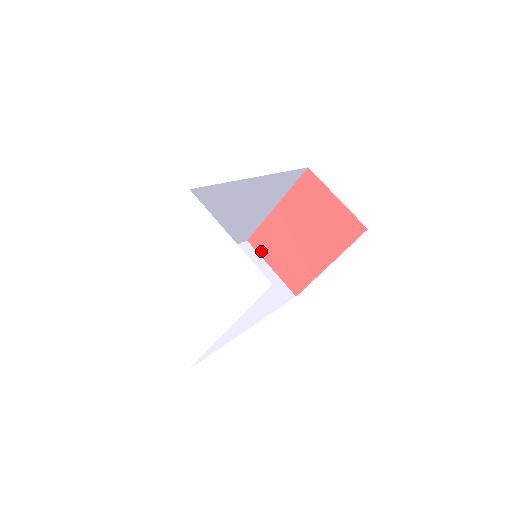
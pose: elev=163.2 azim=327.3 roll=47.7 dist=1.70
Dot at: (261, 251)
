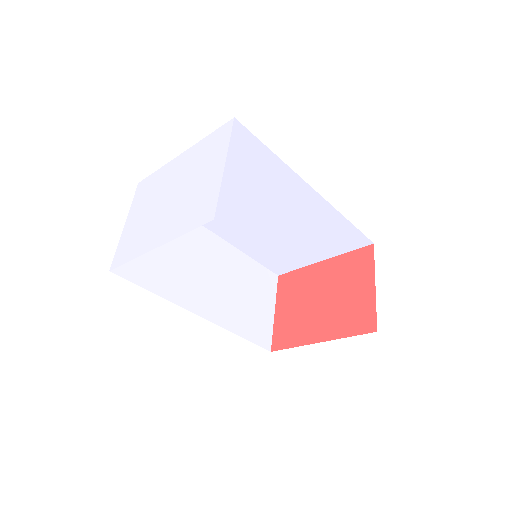
Dot at: (280, 291)
